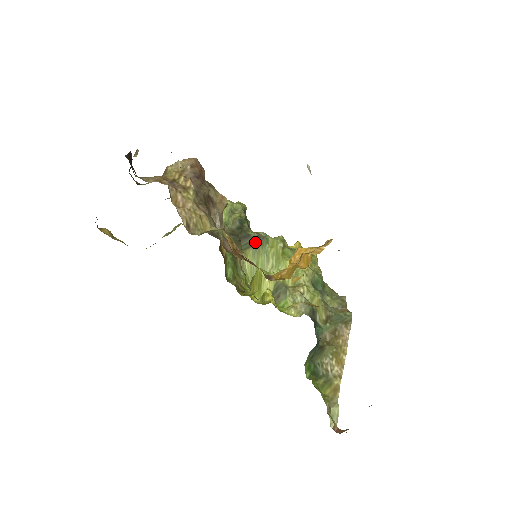
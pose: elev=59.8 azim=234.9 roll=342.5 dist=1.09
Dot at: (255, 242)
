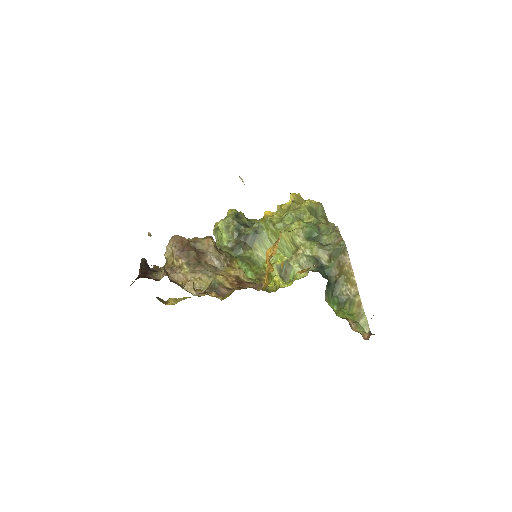
Dot at: (255, 236)
